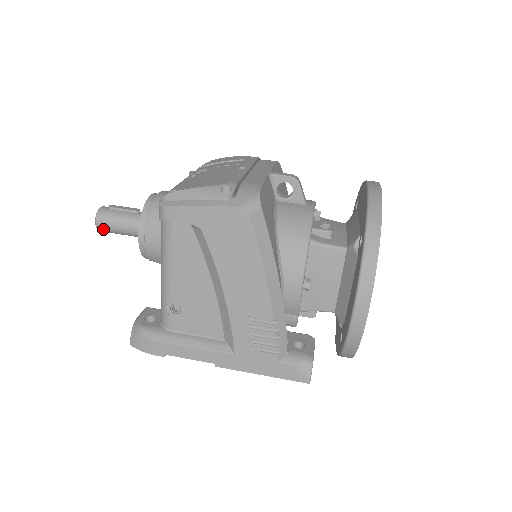
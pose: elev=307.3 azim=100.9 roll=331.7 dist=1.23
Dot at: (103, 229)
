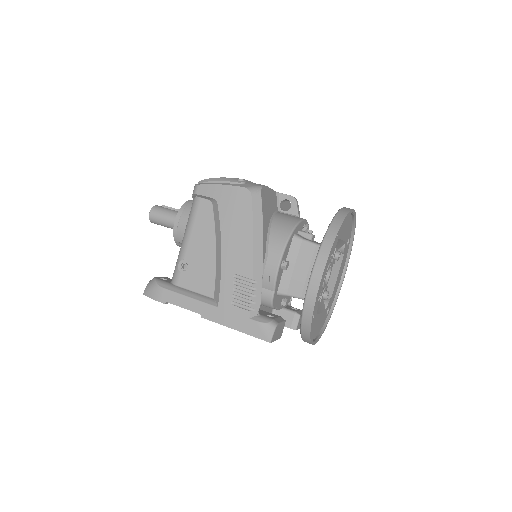
Dot at: (153, 219)
